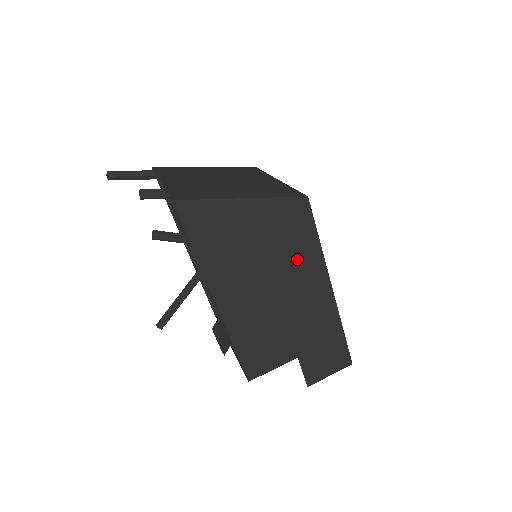
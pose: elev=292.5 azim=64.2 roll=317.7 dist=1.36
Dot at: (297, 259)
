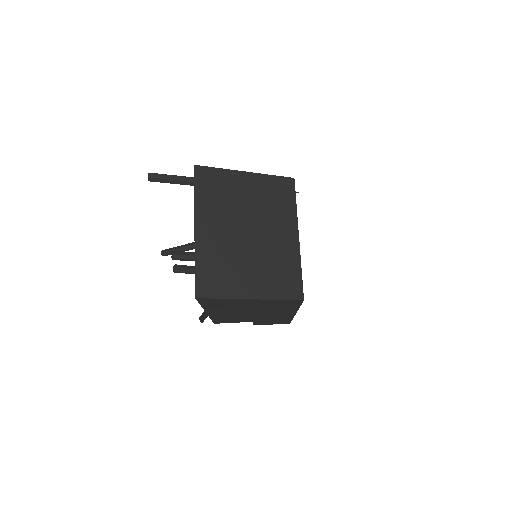
Dot at: (277, 309)
